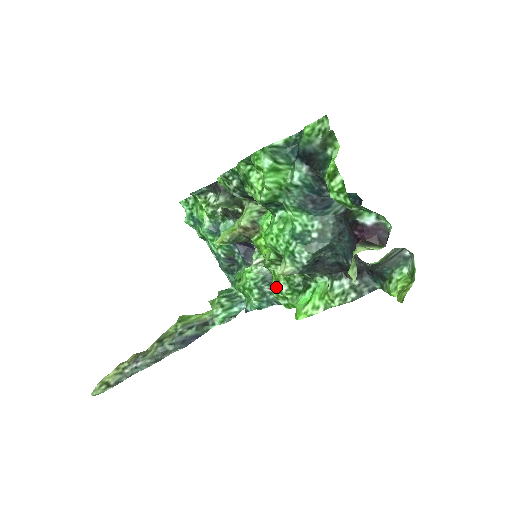
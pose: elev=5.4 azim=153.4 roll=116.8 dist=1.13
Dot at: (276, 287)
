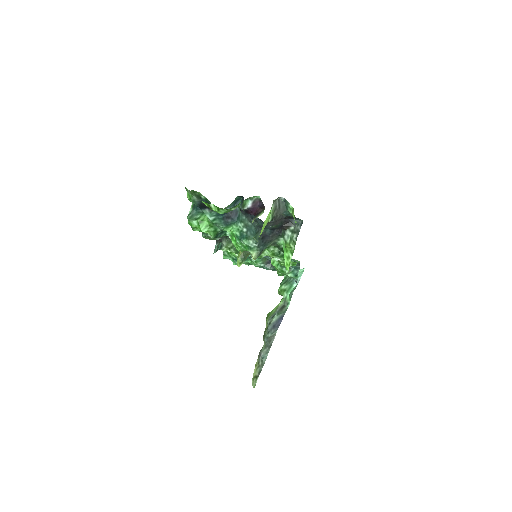
Dot at: (278, 262)
